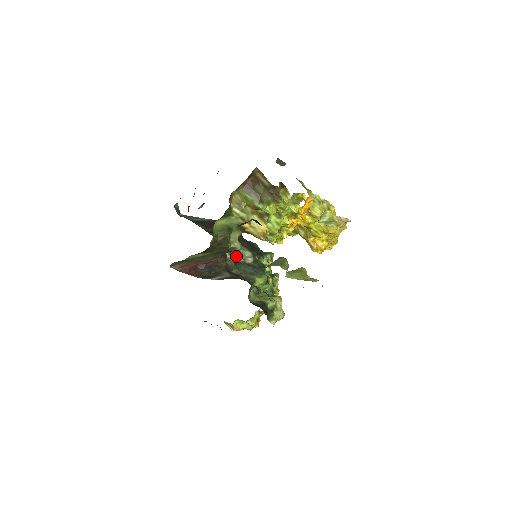
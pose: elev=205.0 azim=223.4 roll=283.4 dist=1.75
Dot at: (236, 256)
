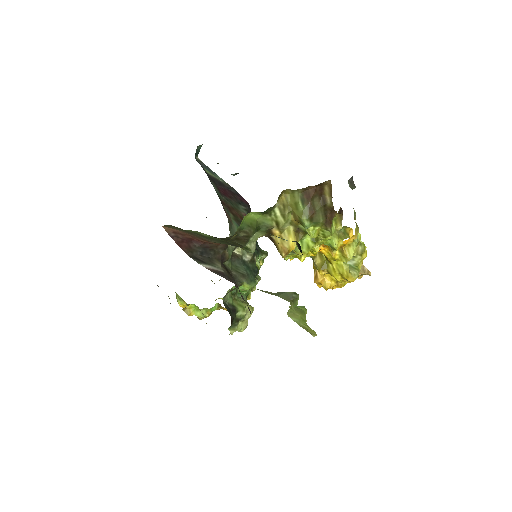
Dot at: (237, 247)
